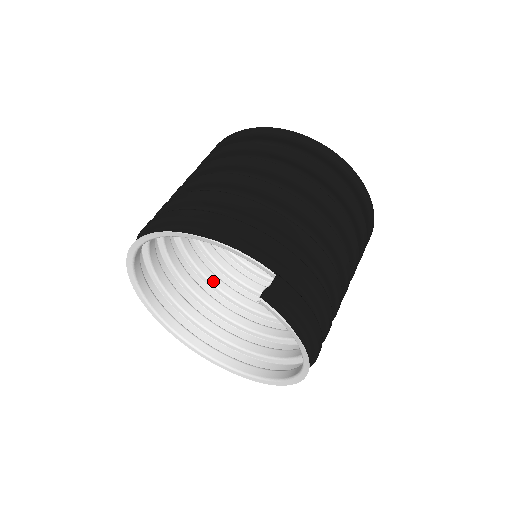
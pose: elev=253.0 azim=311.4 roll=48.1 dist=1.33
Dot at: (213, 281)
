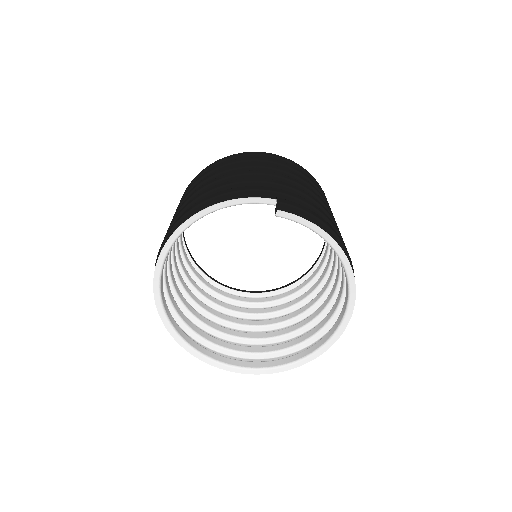
Dot at: (236, 322)
